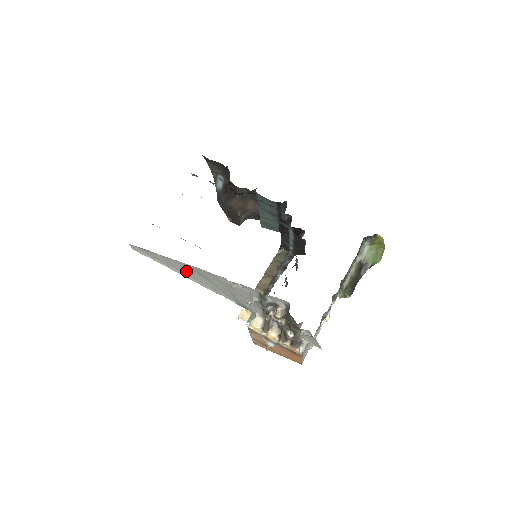
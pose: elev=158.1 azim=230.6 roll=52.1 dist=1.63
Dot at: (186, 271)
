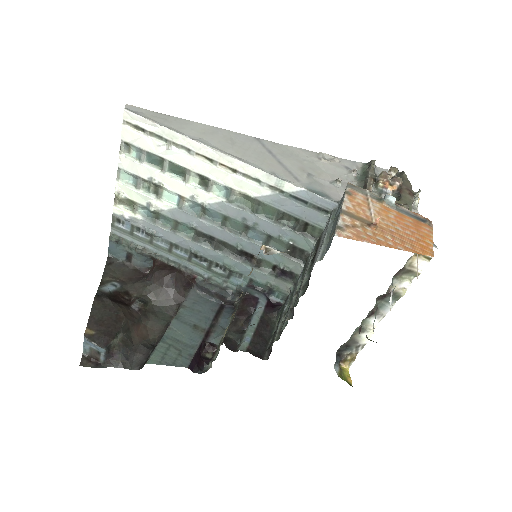
Dot at: (235, 146)
